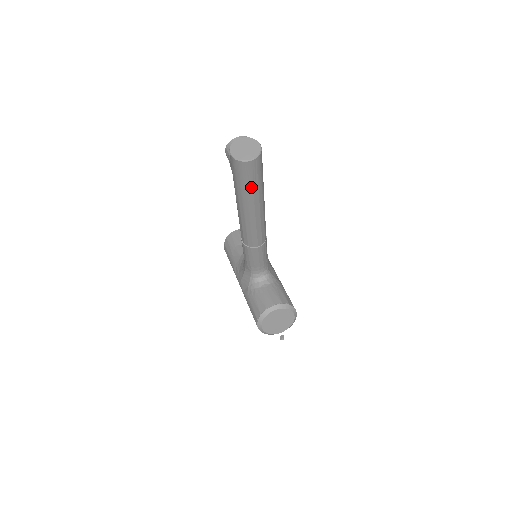
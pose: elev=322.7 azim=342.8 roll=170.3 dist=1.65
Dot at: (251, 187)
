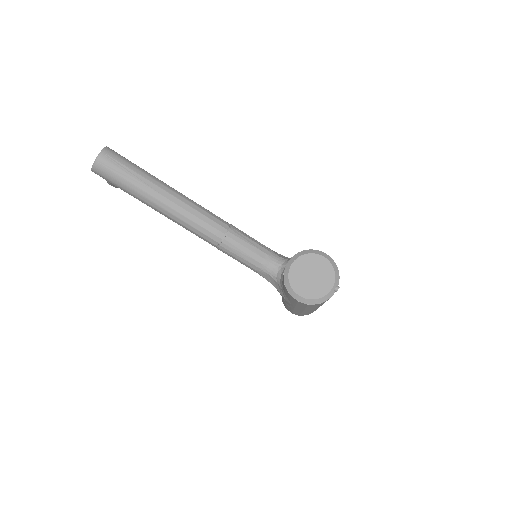
Dot at: (131, 178)
